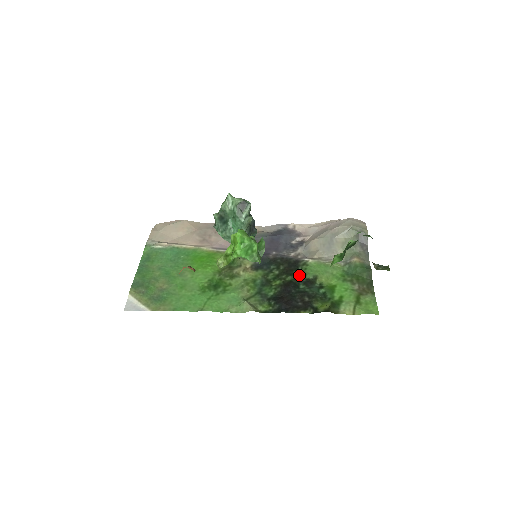
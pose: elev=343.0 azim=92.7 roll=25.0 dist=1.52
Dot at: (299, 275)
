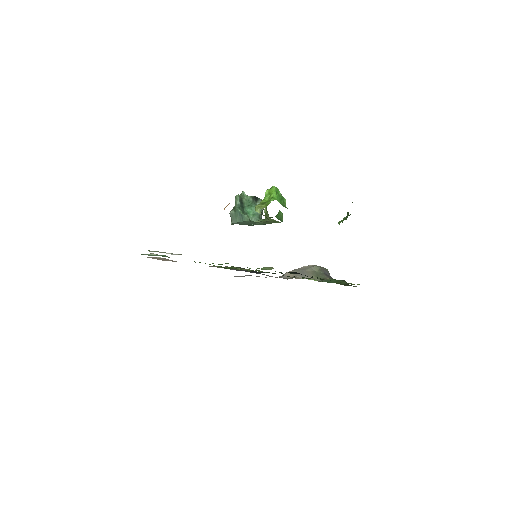
Dot at: occluded
